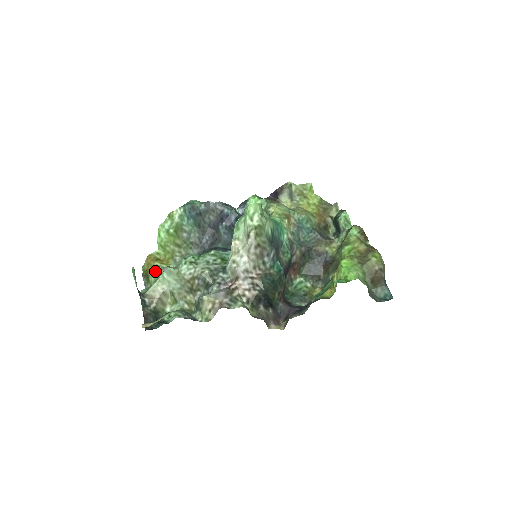
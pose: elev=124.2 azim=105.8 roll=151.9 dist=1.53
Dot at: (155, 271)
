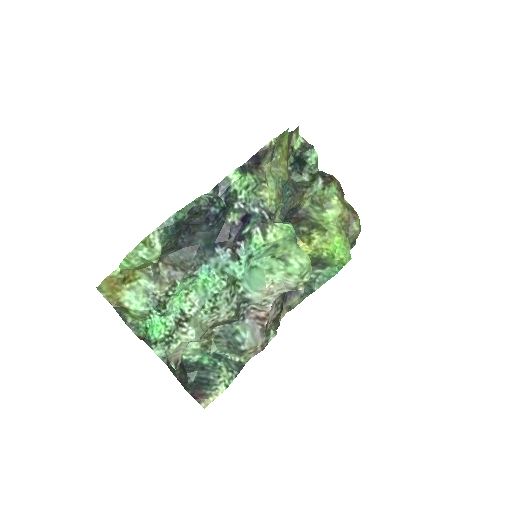
Dot at: (138, 305)
